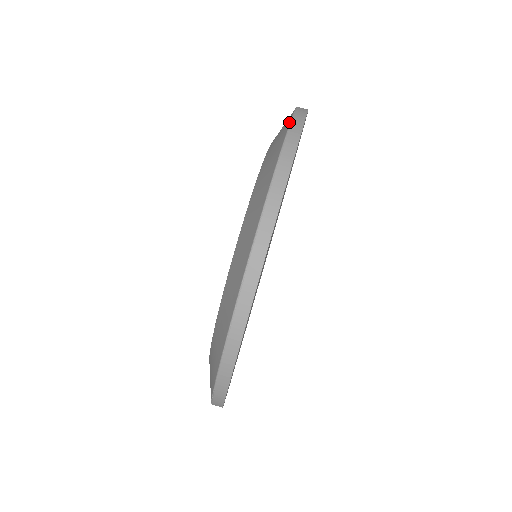
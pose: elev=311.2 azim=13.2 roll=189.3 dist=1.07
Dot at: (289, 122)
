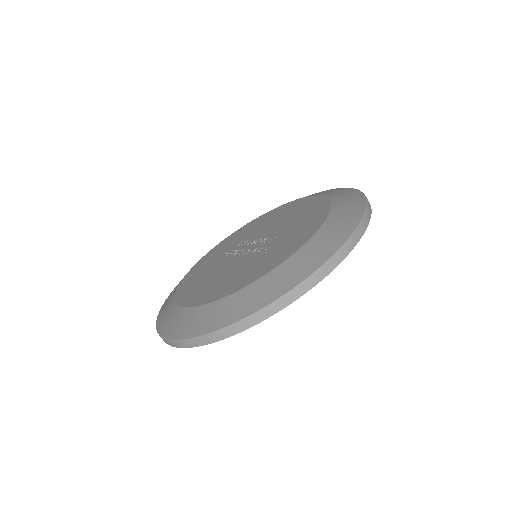
Dot at: occluded
